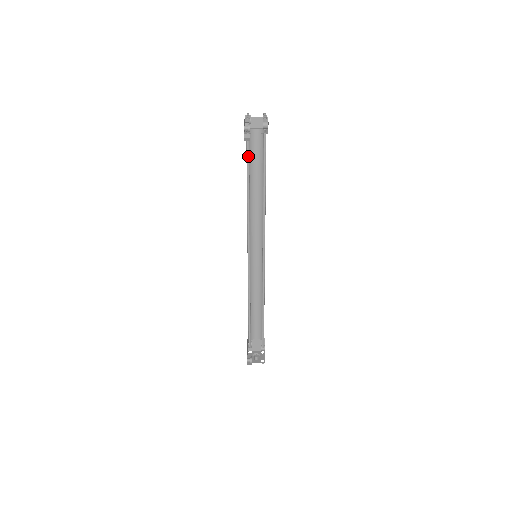
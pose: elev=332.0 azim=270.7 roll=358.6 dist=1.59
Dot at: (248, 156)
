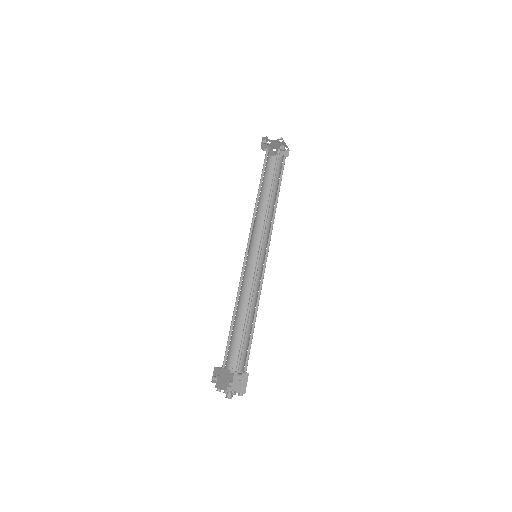
Dot at: occluded
